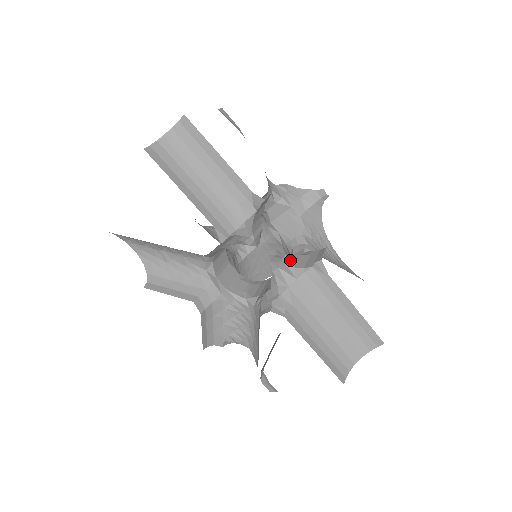
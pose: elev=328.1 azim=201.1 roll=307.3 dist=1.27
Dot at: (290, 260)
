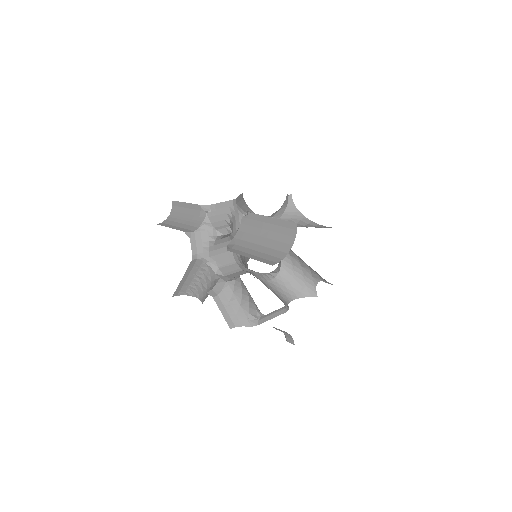
Dot at: occluded
